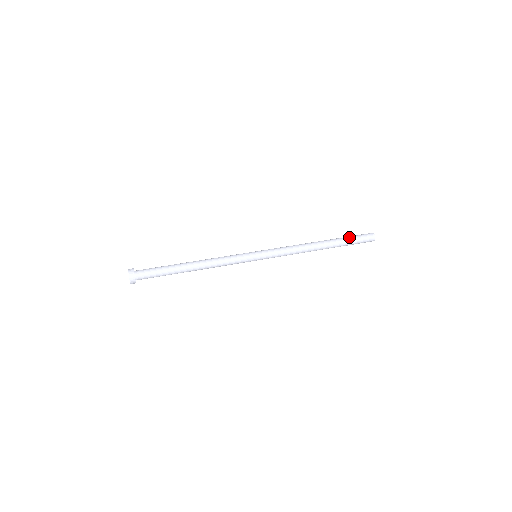
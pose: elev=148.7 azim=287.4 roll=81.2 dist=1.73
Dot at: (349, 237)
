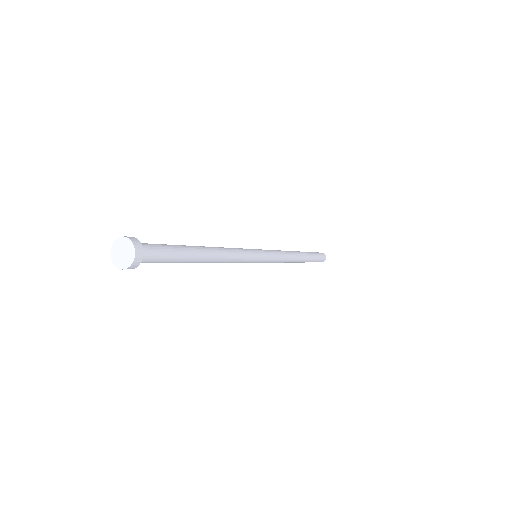
Dot at: (310, 252)
